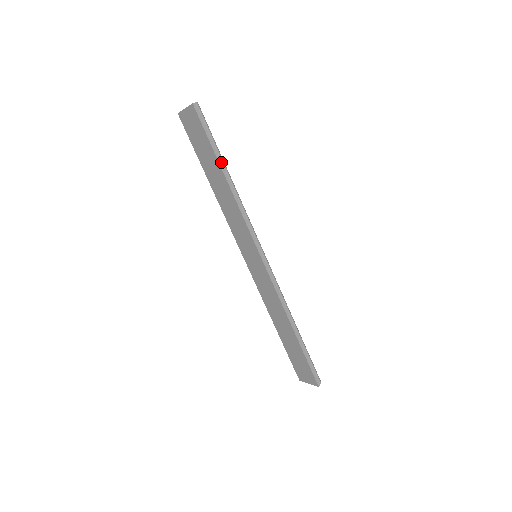
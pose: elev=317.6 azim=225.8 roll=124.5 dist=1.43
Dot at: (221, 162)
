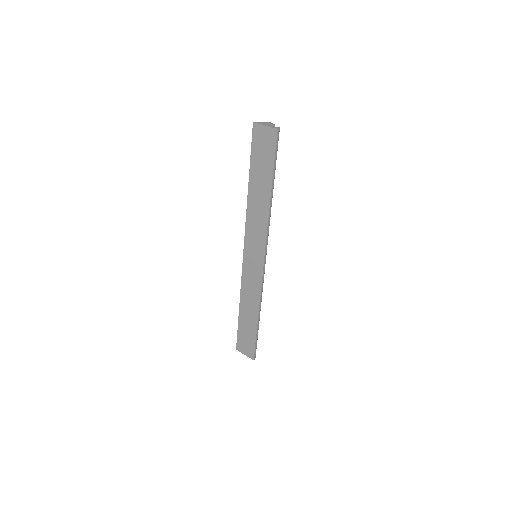
Dot at: (273, 182)
